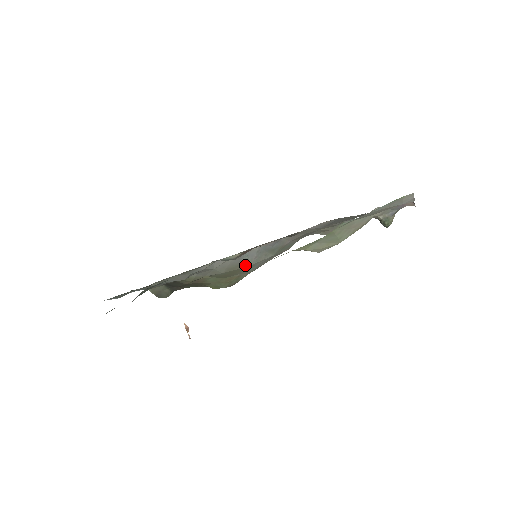
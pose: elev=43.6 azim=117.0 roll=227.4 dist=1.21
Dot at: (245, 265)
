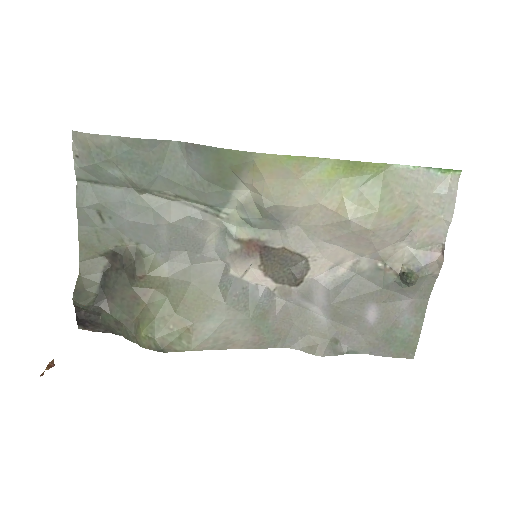
Dot at: (218, 296)
